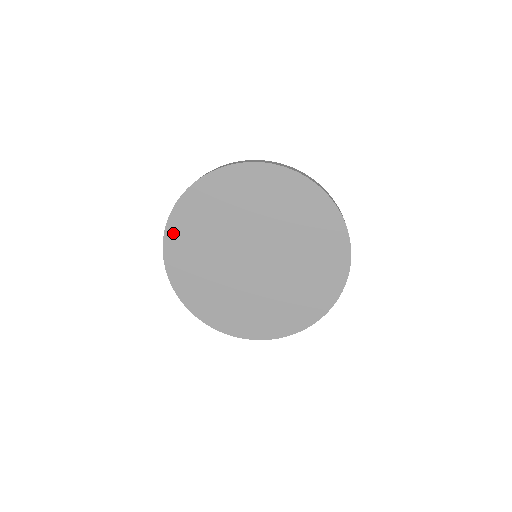
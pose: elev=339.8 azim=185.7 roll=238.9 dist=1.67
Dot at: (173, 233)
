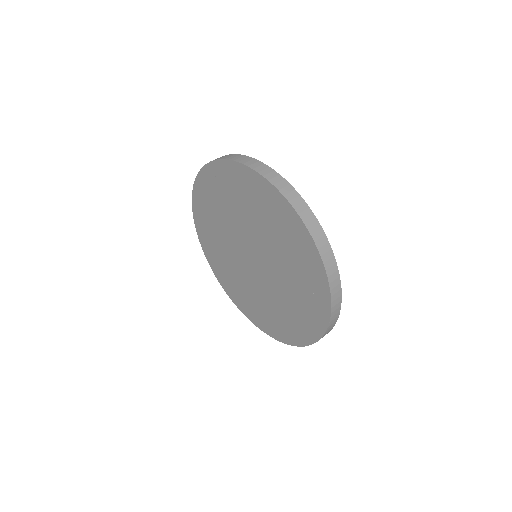
Dot at: (211, 261)
